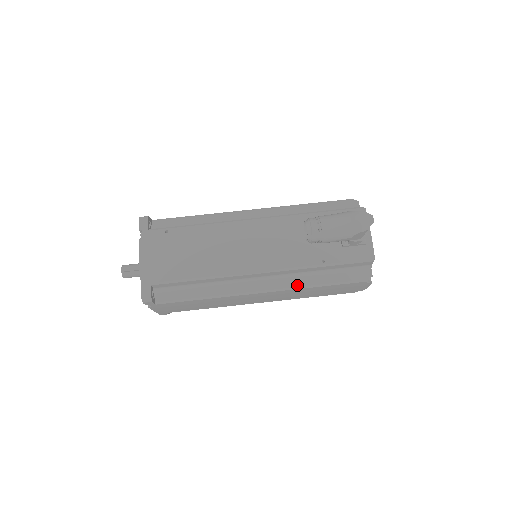
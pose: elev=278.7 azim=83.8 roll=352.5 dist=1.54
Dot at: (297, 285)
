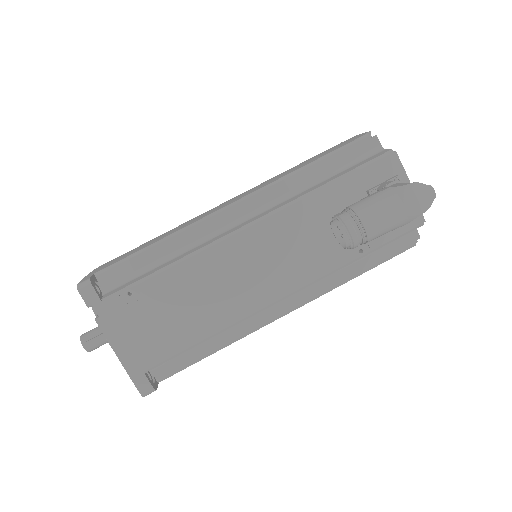
Dot at: (331, 287)
